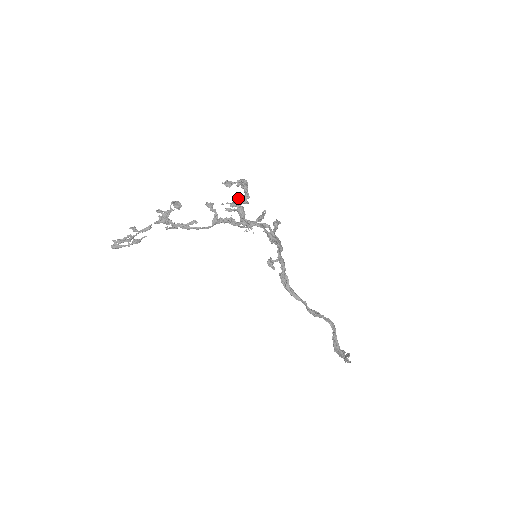
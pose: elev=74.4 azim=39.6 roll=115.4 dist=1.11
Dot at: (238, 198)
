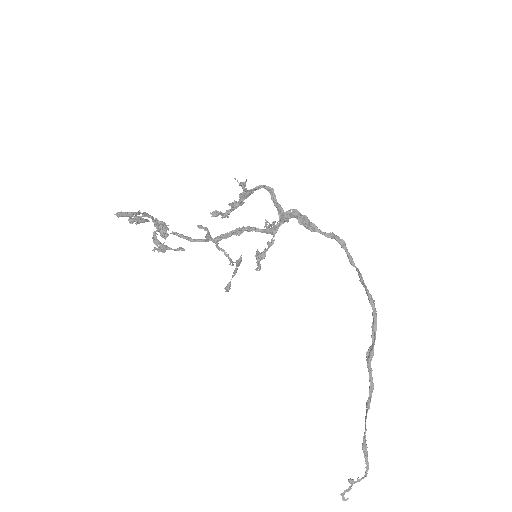
Dot at: (242, 188)
